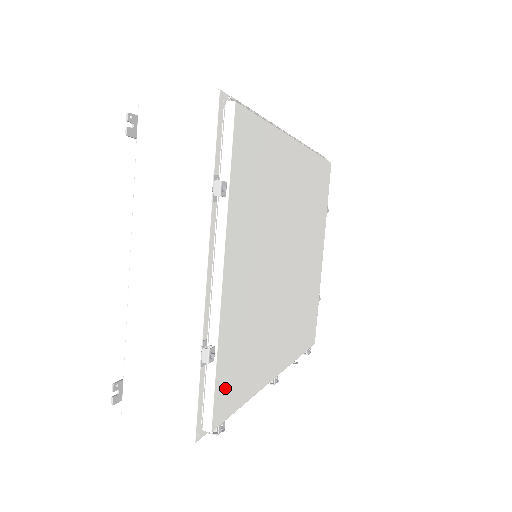
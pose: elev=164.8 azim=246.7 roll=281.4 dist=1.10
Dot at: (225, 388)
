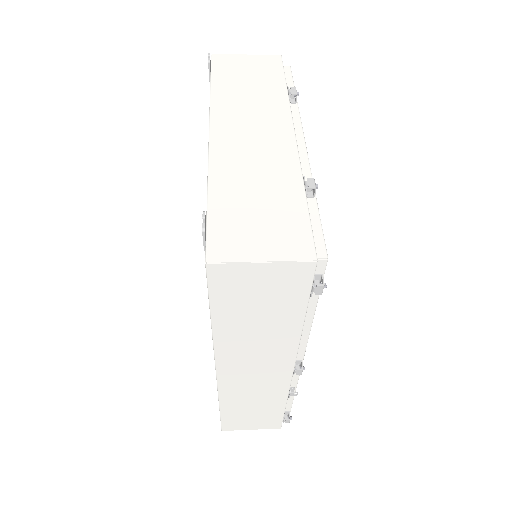
Dot at: occluded
